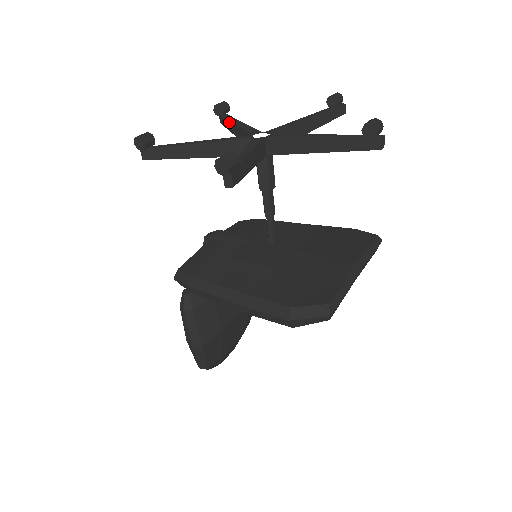
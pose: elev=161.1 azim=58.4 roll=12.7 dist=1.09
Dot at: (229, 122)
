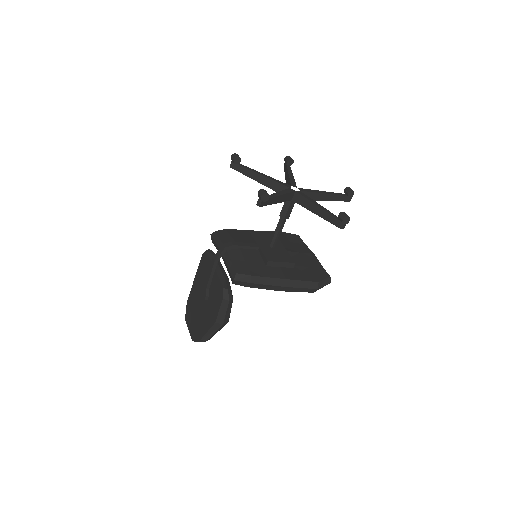
Dot at: (251, 171)
